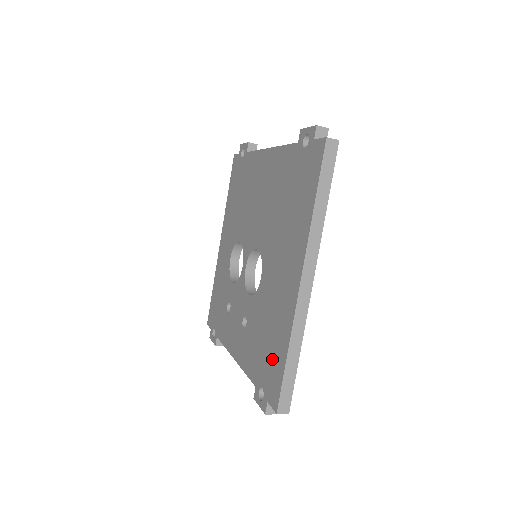
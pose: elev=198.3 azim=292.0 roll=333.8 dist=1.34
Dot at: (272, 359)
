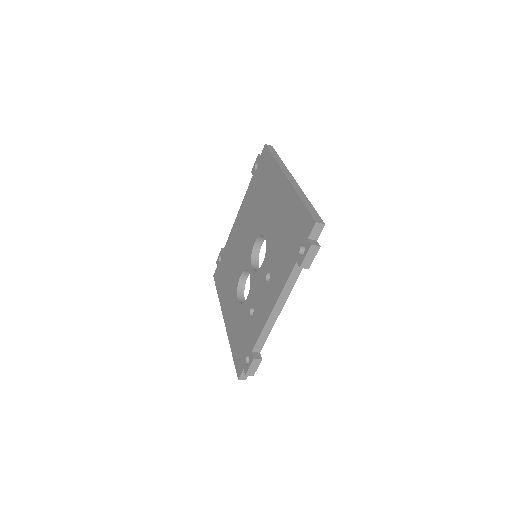
Dot at: (296, 225)
